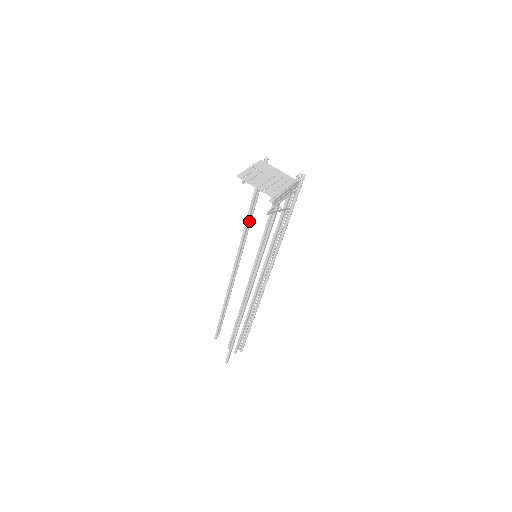
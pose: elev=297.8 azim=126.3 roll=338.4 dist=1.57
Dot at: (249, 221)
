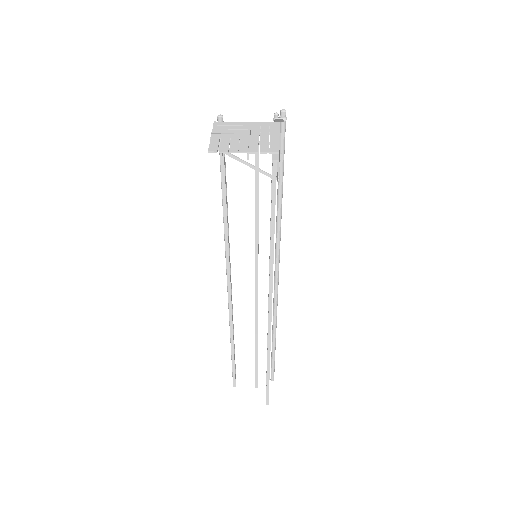
Dot at: (226, 218)
